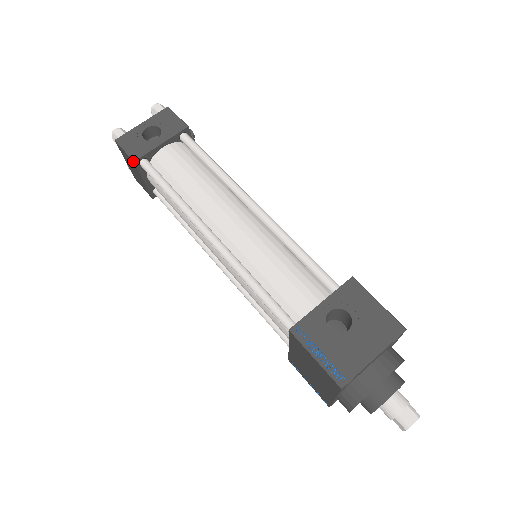
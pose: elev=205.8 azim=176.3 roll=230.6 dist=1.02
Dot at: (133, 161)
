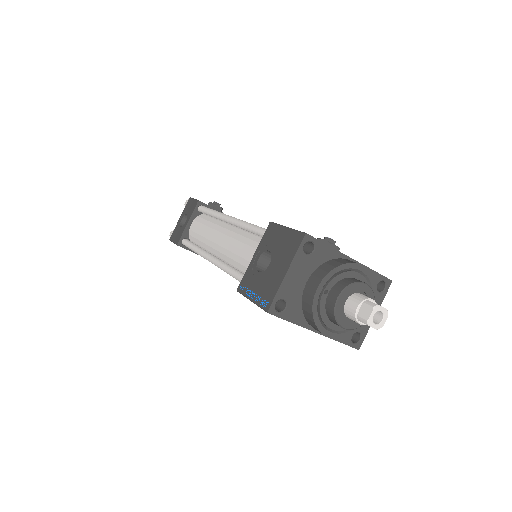
Dot at: (177, 245)
